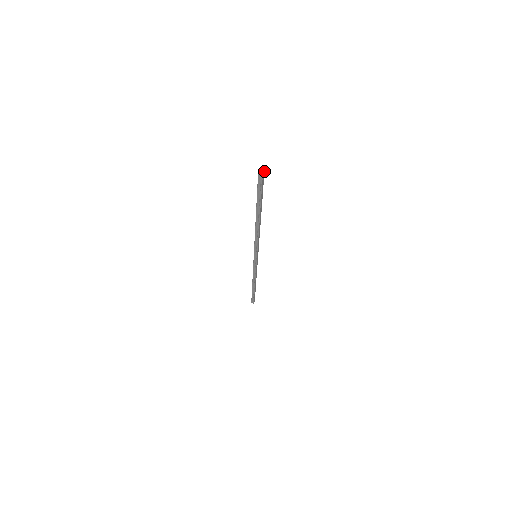
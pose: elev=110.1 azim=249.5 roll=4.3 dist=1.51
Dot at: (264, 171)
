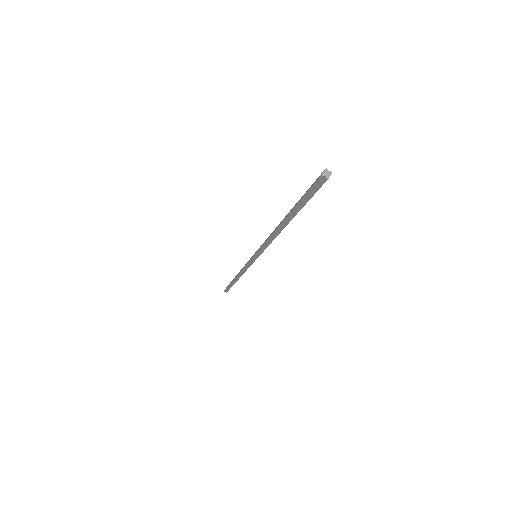
Dot at: (329, 175)
